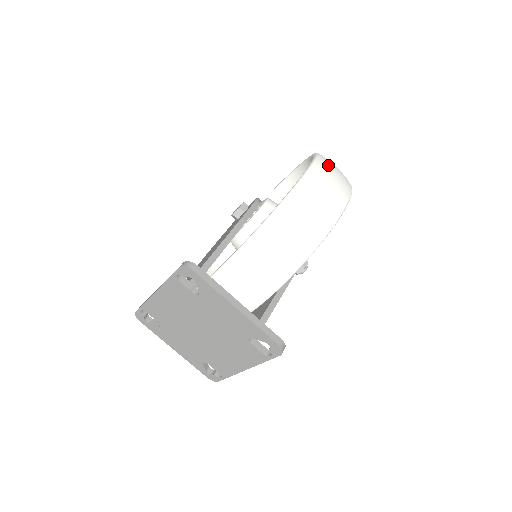
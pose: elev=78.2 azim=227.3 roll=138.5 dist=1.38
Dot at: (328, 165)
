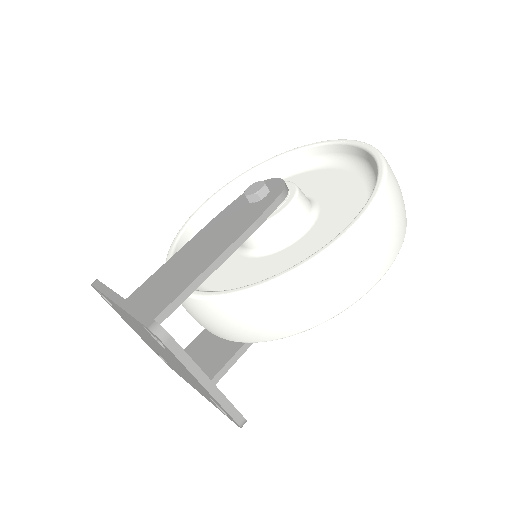
Dot at: (391, 205)
